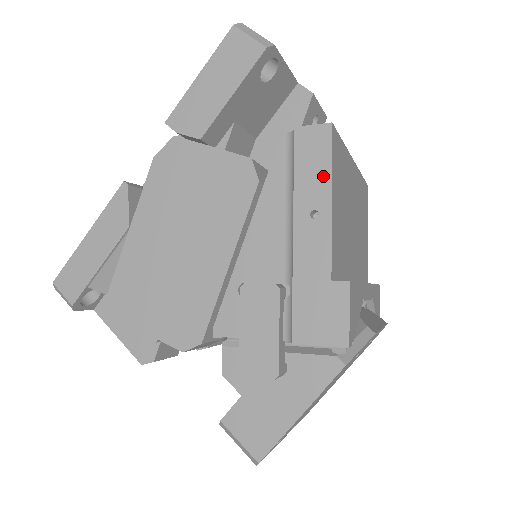
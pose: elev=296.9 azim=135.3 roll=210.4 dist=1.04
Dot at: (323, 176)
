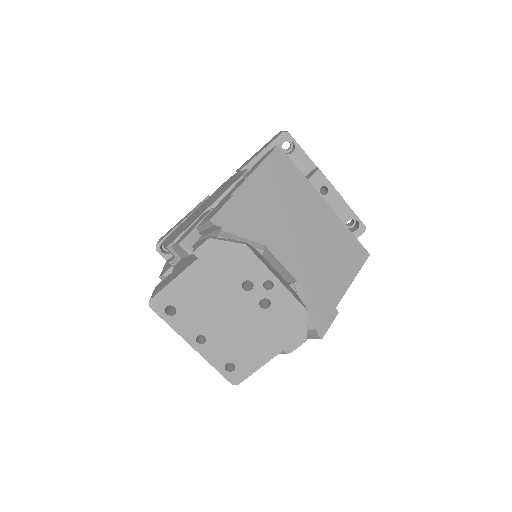
Dot at: (260, 163)
